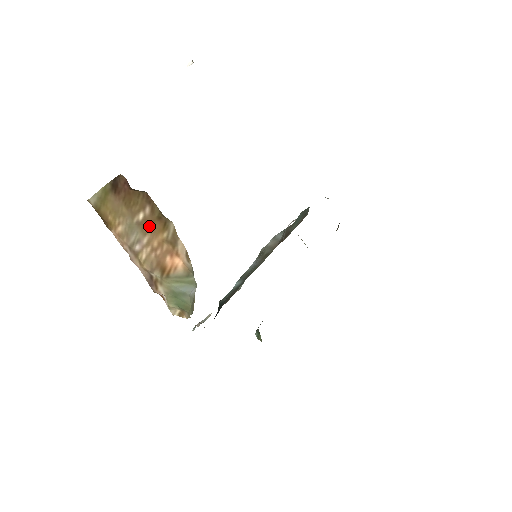
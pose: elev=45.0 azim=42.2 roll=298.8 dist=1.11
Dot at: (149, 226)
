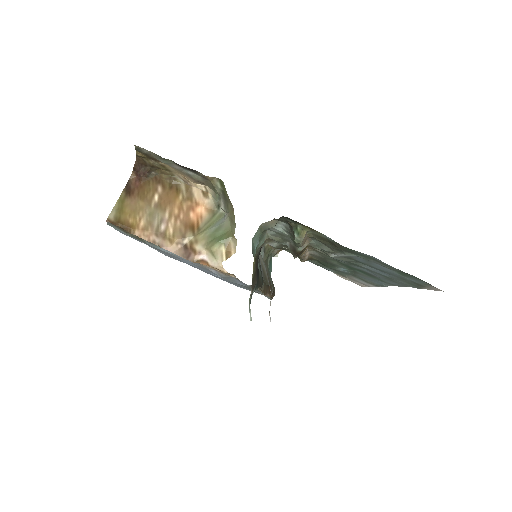
Dot at: (165, 201)
